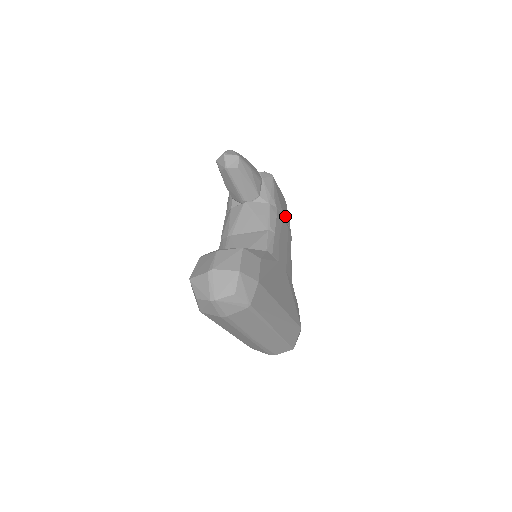
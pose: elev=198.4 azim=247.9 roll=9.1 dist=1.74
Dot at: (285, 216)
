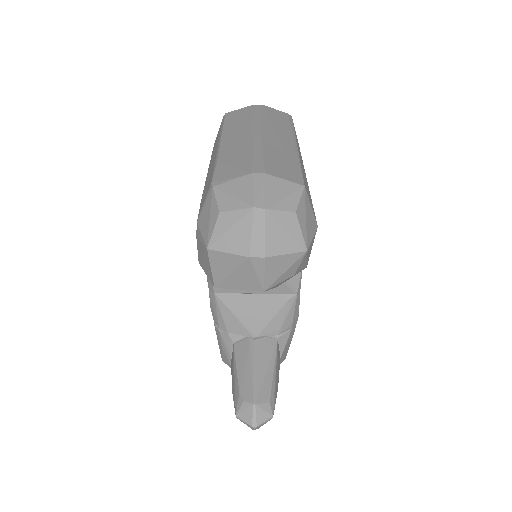
Dot at: occluded
